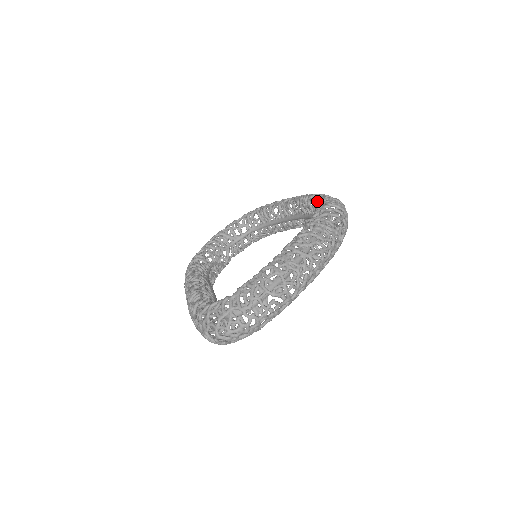
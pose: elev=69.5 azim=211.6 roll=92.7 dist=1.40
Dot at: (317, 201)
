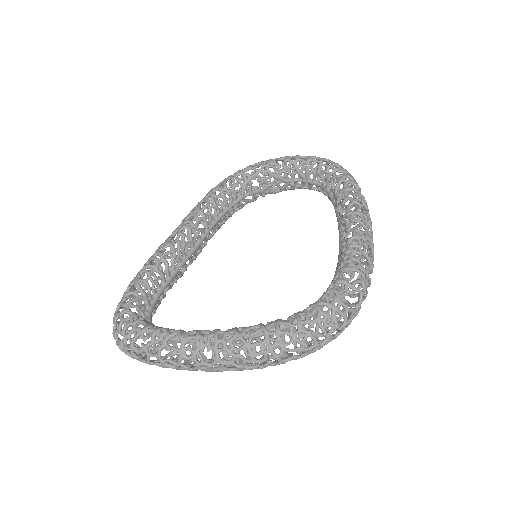
Dot at: (331, 292)
